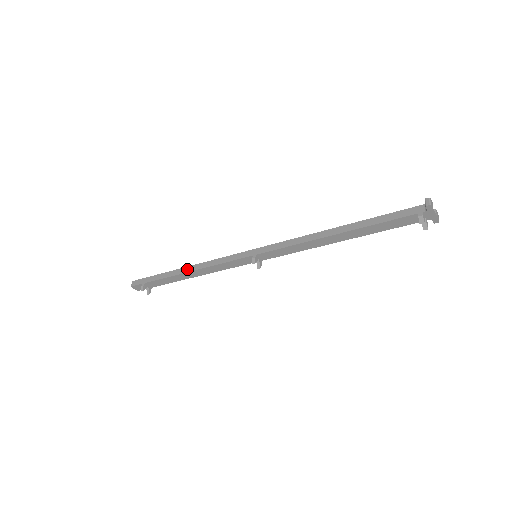
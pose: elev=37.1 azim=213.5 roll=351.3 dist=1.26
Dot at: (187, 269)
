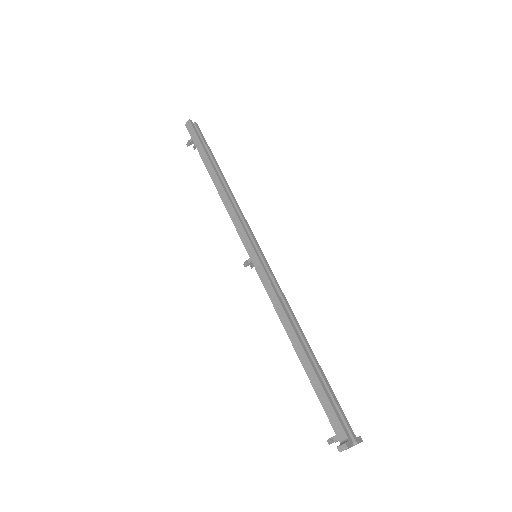
Dot at: (217, 183)
